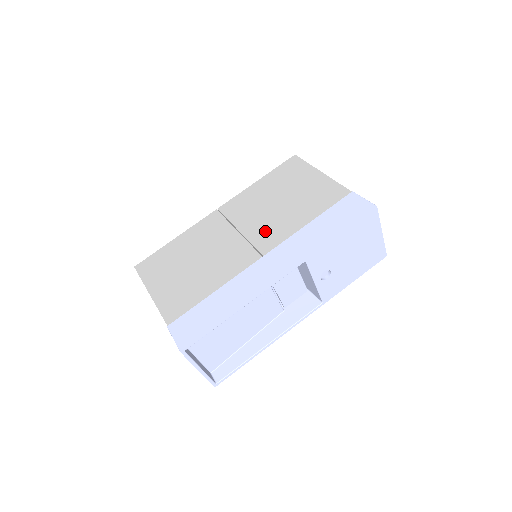
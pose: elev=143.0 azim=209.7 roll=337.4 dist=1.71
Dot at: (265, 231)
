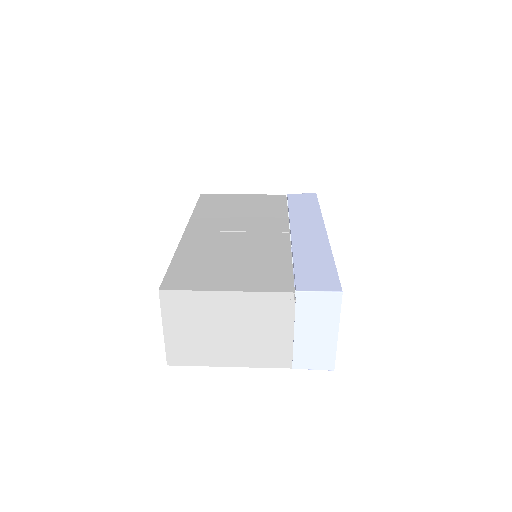
Dot at: (262, 224)
